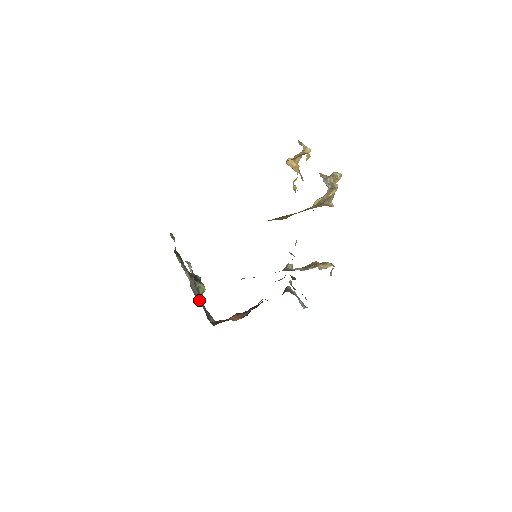
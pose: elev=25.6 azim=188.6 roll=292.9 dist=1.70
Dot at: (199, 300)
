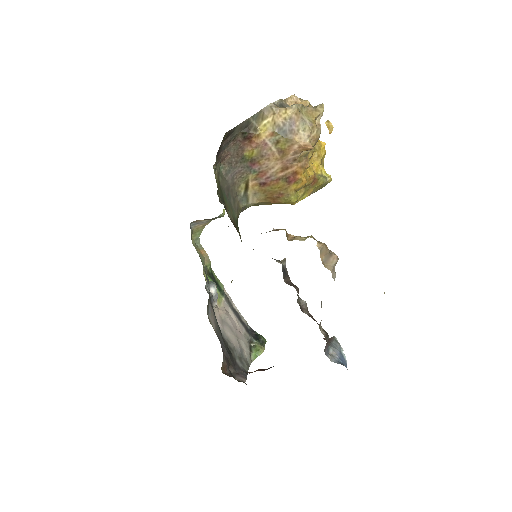
Dot at: (232, 347)
